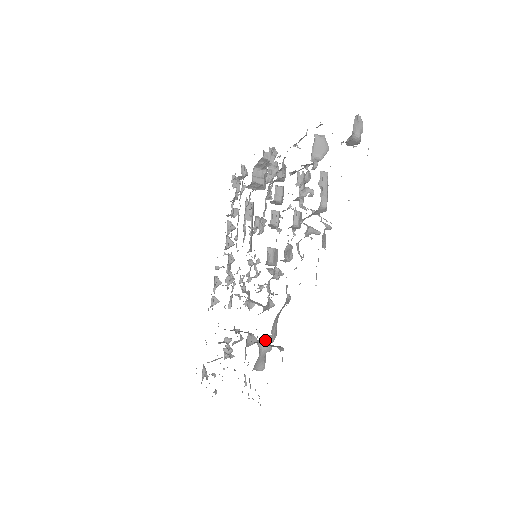
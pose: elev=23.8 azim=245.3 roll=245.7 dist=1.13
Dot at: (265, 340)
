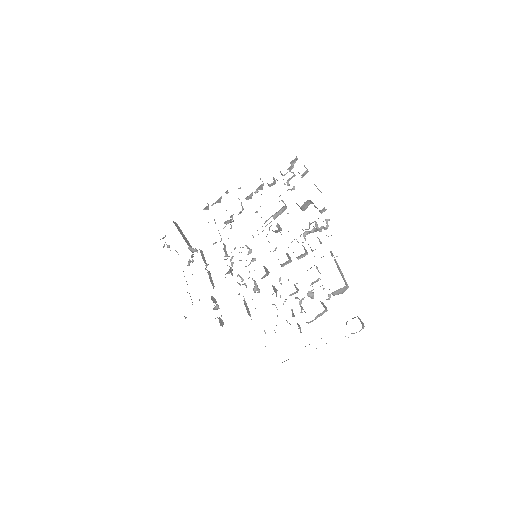
Dot at: occluded
